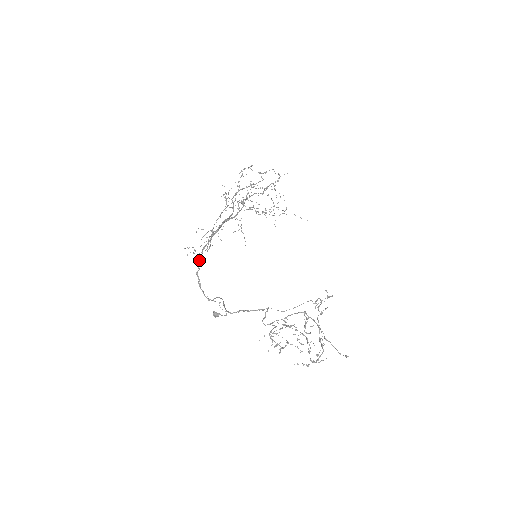
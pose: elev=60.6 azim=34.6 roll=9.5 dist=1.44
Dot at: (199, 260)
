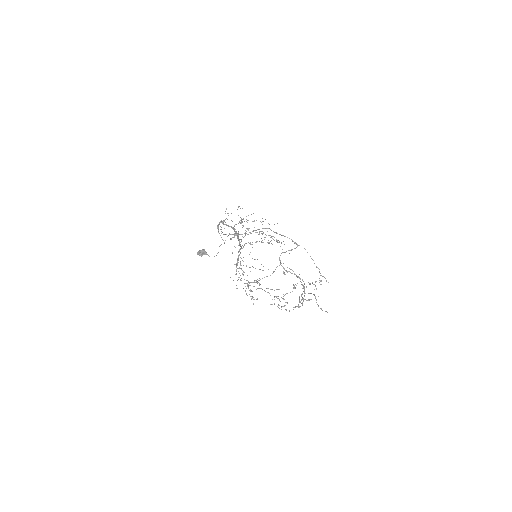
Dot at: occluded
